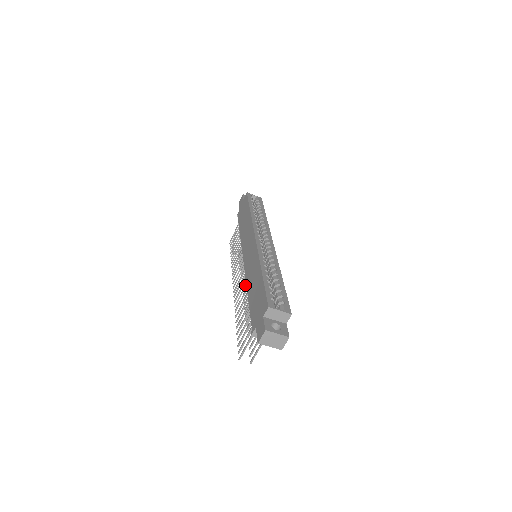
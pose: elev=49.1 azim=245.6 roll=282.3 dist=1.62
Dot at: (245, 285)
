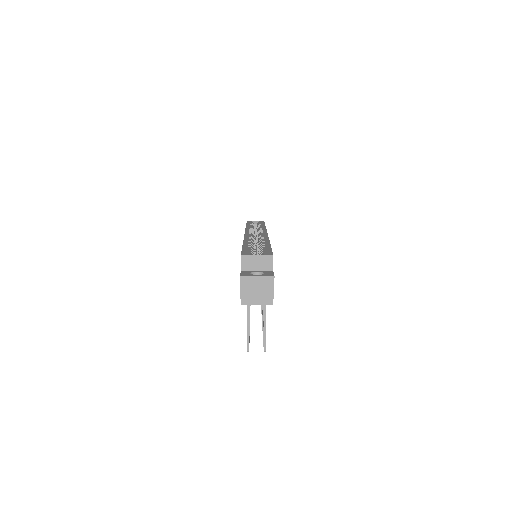
Dot at: occluded
